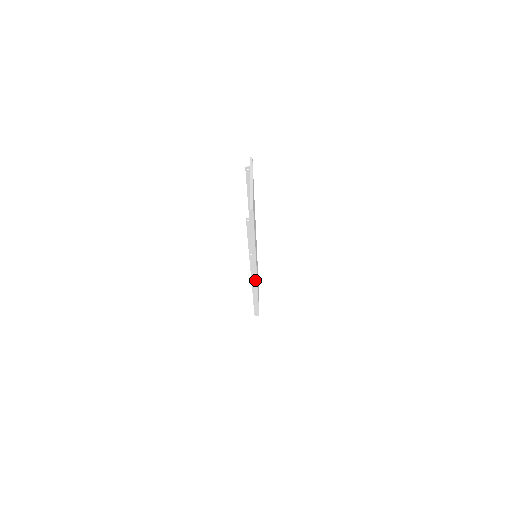
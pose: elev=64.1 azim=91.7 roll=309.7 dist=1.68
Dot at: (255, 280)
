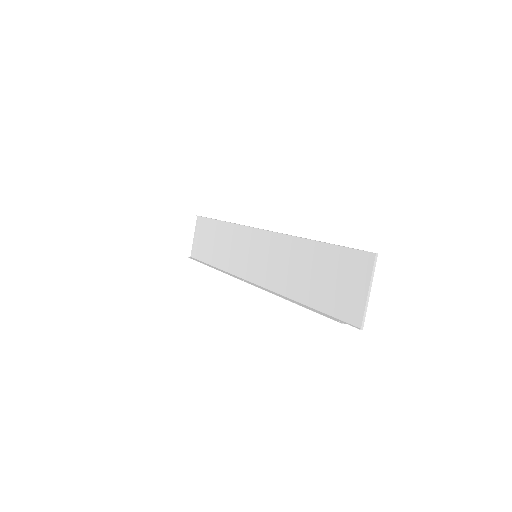
Dot at: (245, 280)
